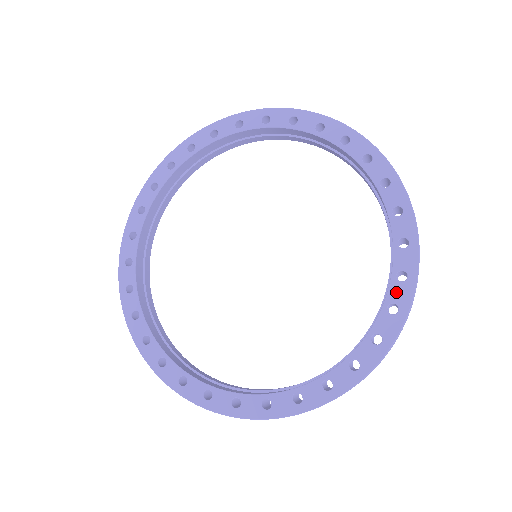
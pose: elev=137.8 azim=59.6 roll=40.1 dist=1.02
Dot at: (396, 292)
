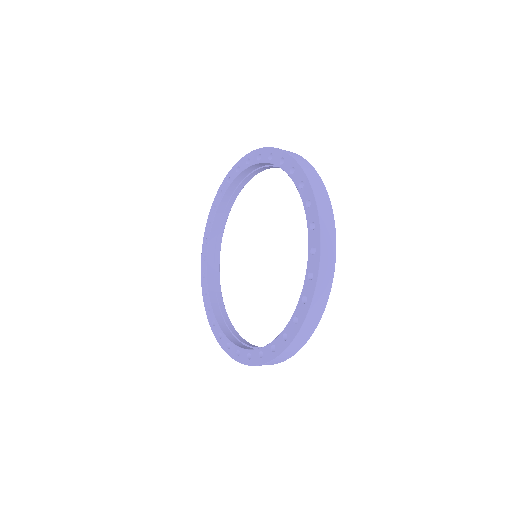
Dot at: (290, 328)
